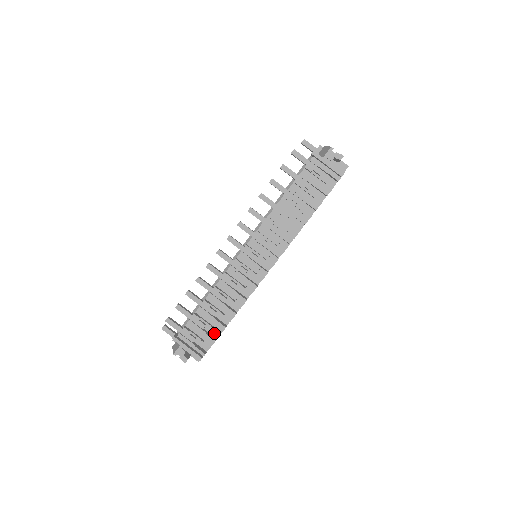
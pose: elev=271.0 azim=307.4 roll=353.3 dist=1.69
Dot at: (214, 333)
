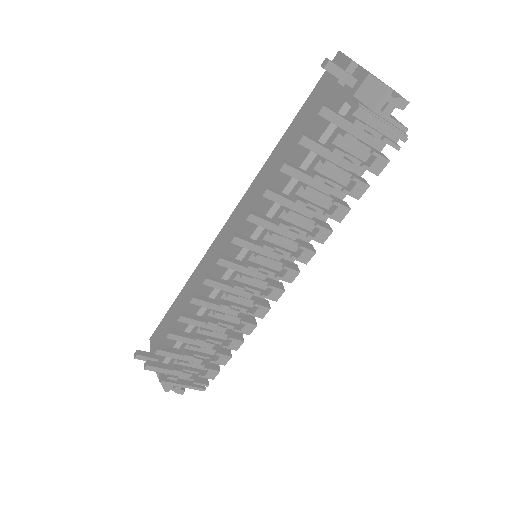
Dot at: occluded
